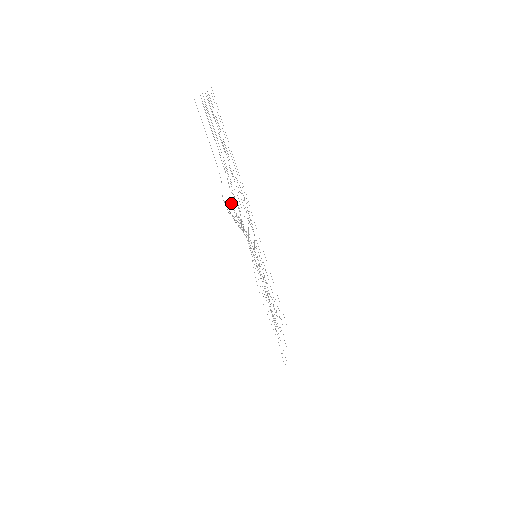
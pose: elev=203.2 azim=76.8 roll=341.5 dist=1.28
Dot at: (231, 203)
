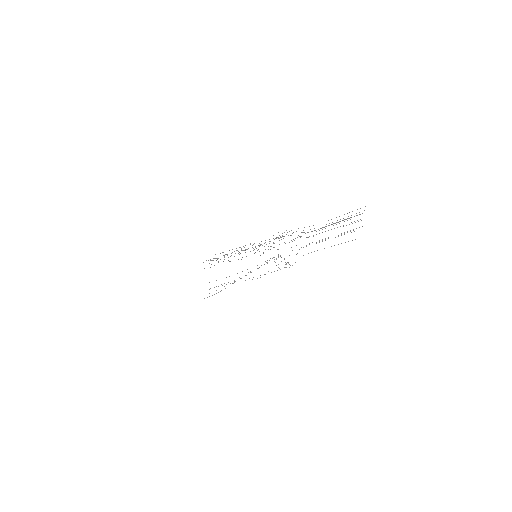
Dot at: (279, 235)
